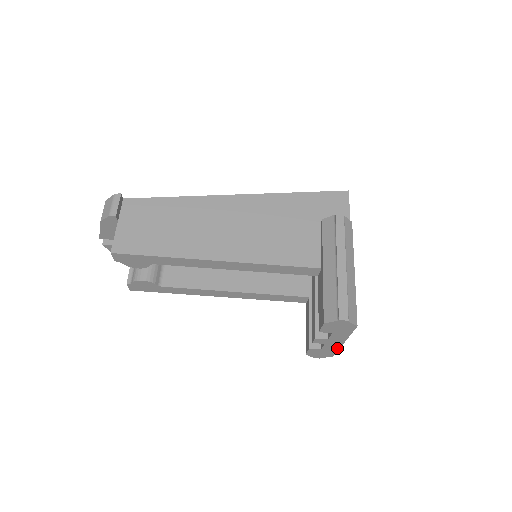
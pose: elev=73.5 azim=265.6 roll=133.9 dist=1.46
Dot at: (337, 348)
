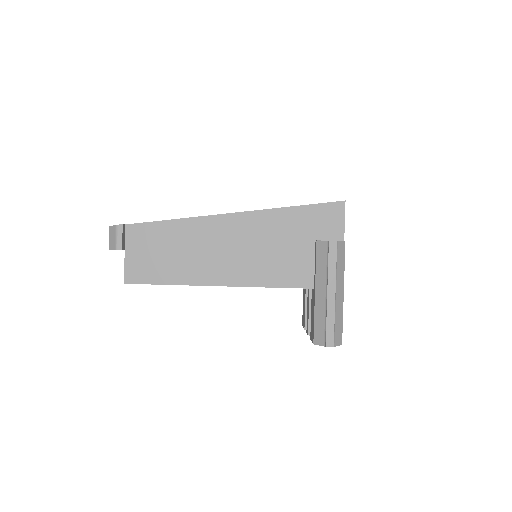
Dot at: occluded
